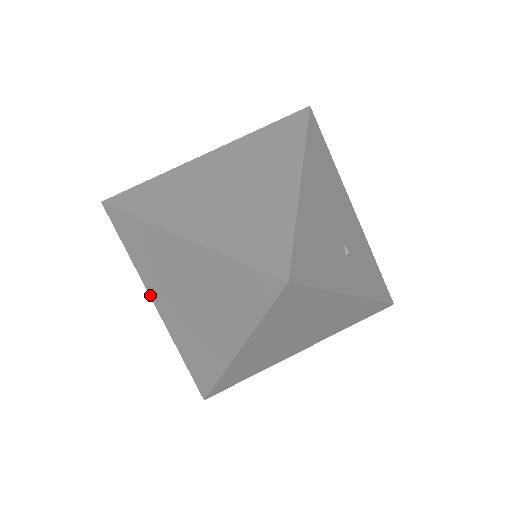
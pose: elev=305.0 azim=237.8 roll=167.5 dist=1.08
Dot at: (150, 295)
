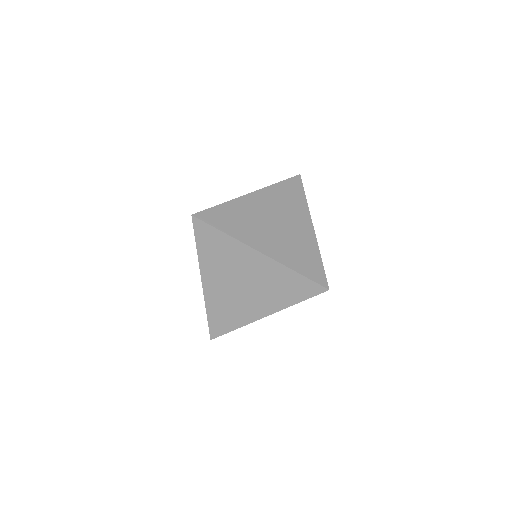
Dot at: occluded
